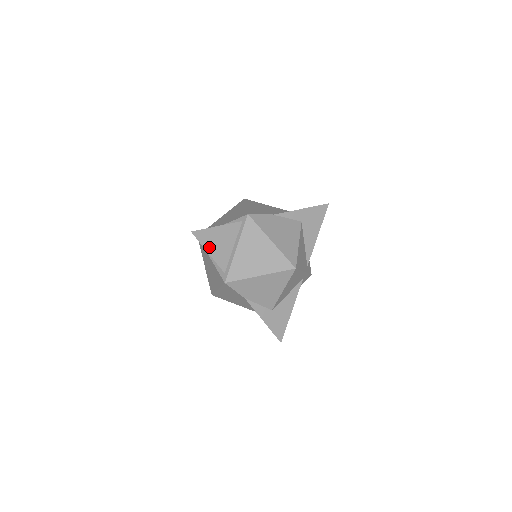
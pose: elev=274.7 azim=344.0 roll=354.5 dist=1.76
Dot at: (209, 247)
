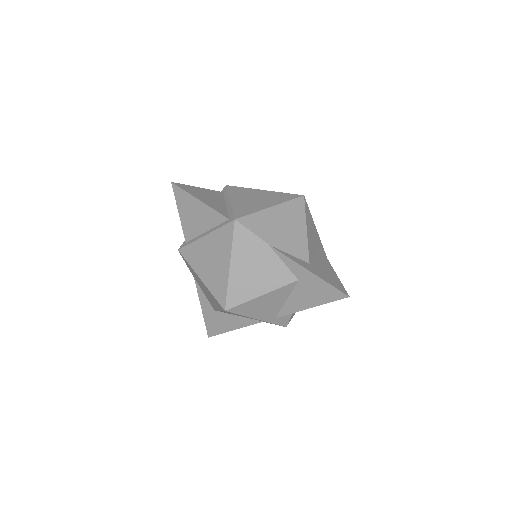
Dot at: (182, 210)
